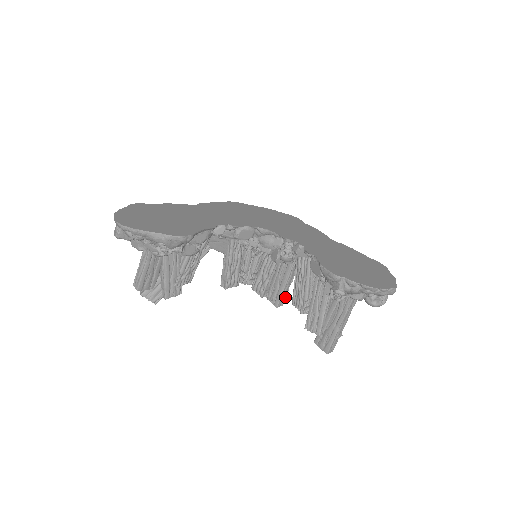
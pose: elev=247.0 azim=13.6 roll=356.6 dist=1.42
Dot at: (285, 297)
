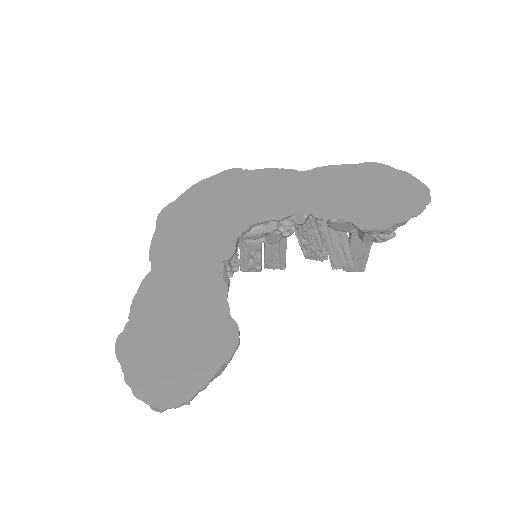
Dot at: occluded
